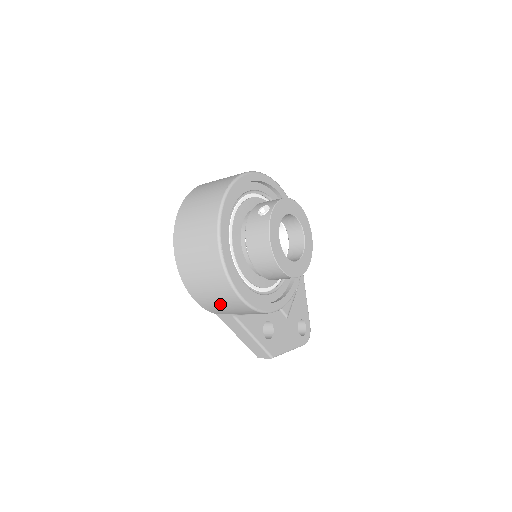
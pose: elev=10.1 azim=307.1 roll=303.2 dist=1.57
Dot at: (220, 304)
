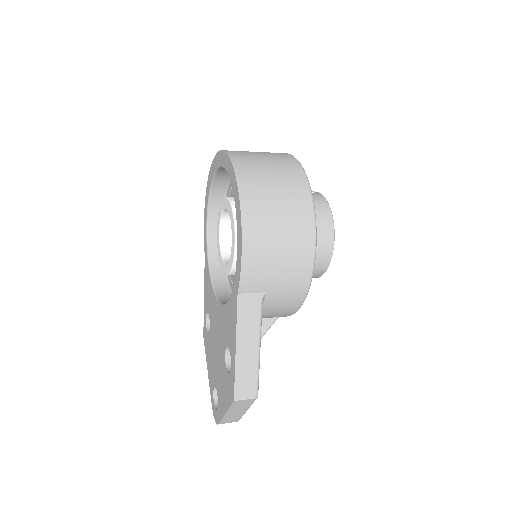
Dot at: (277, 262)
